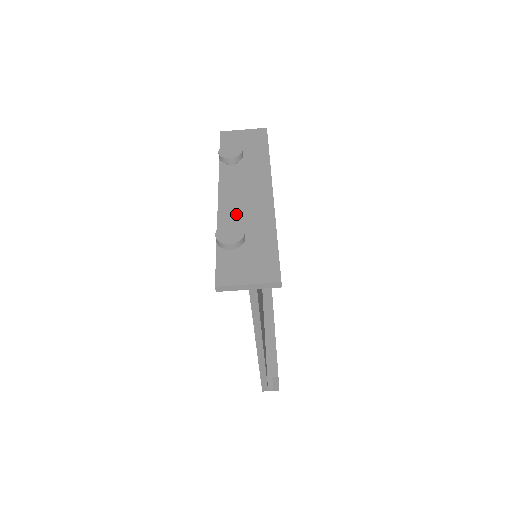
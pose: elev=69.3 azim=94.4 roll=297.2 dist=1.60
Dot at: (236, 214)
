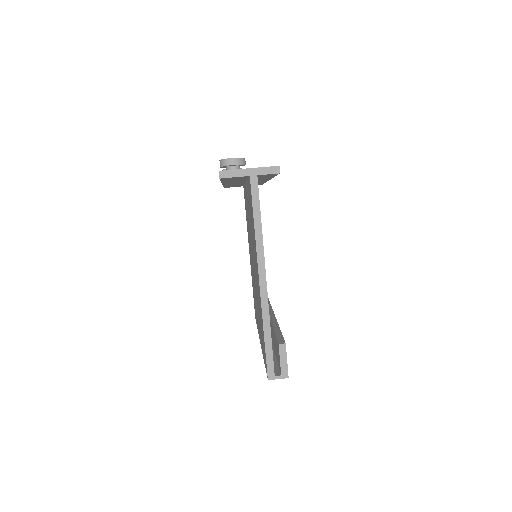
Dot at: occluded
